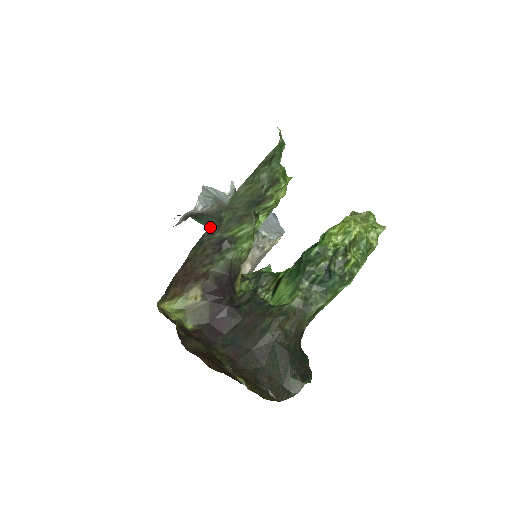
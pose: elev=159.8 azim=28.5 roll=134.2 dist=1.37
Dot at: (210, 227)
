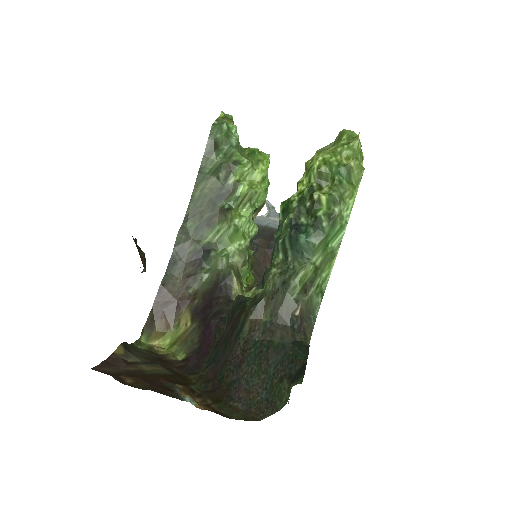
Dot at: (176, 243)
